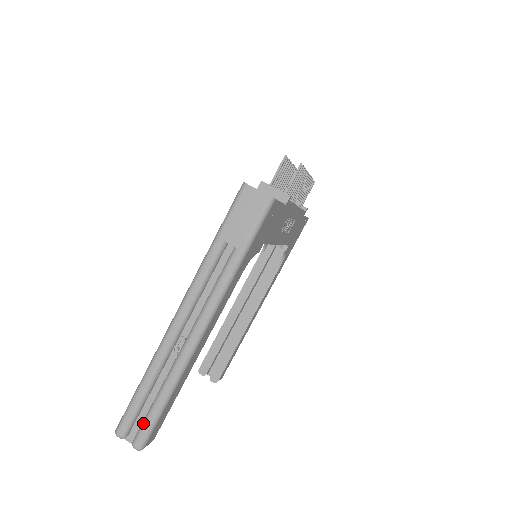
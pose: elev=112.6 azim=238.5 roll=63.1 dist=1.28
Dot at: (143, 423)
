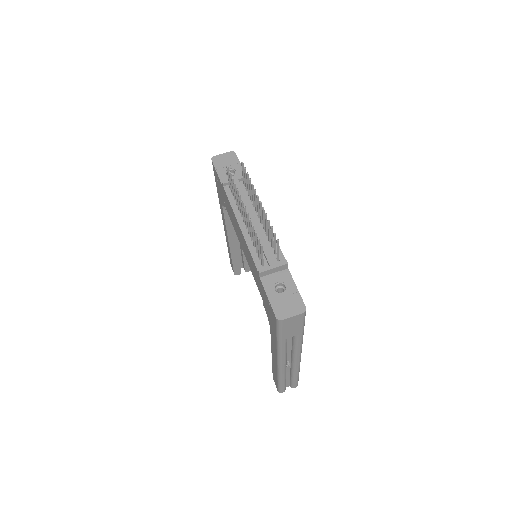
Dot at: (292, 384)
